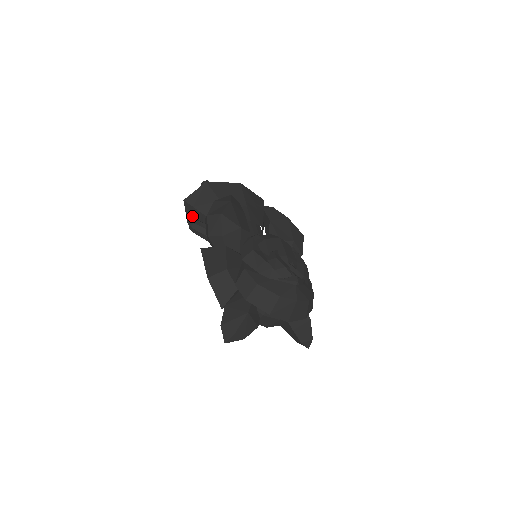
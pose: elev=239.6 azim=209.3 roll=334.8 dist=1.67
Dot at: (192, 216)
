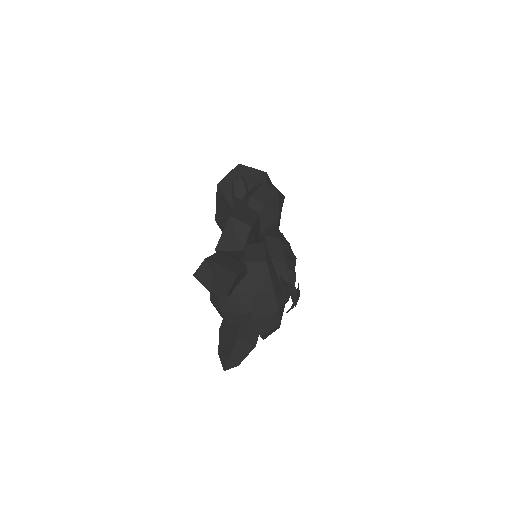
Dot at: (231, 181)
